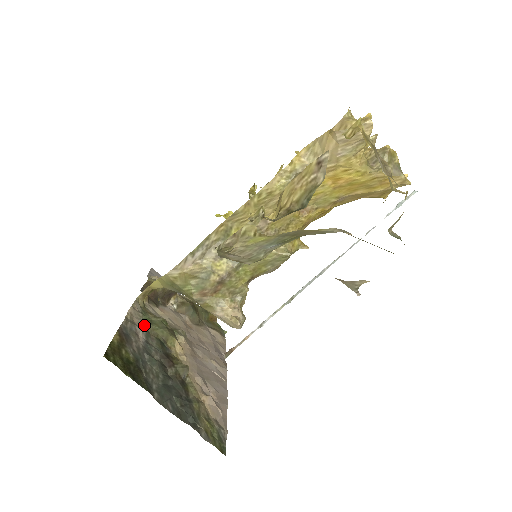
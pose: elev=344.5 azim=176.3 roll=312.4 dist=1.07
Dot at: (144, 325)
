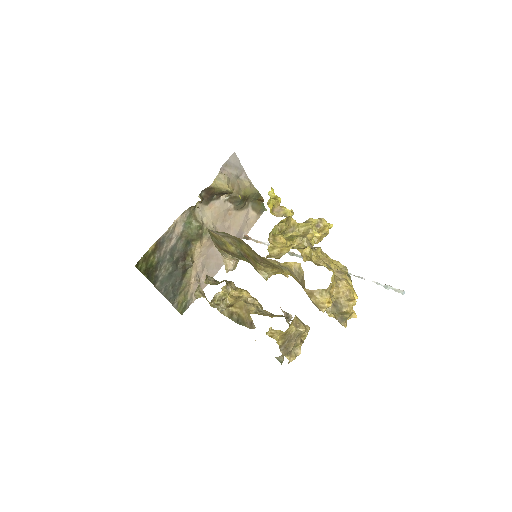
Dot at: (181, 230)
